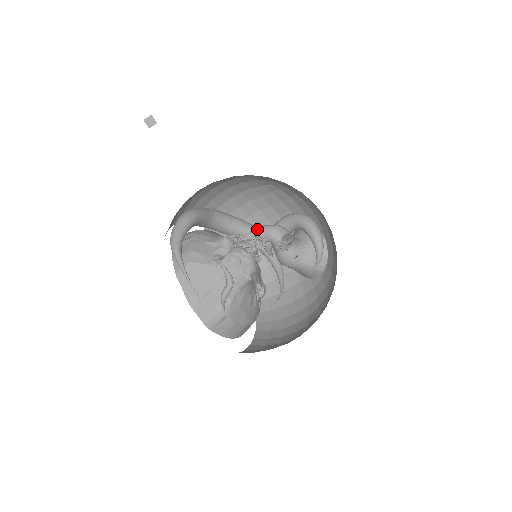
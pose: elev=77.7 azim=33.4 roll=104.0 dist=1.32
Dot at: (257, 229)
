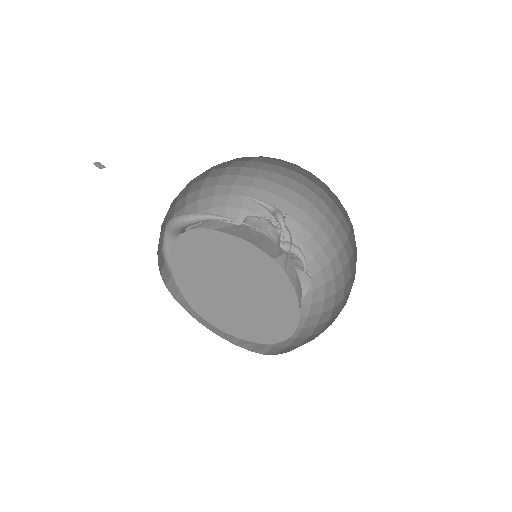
Dot at: occluded
